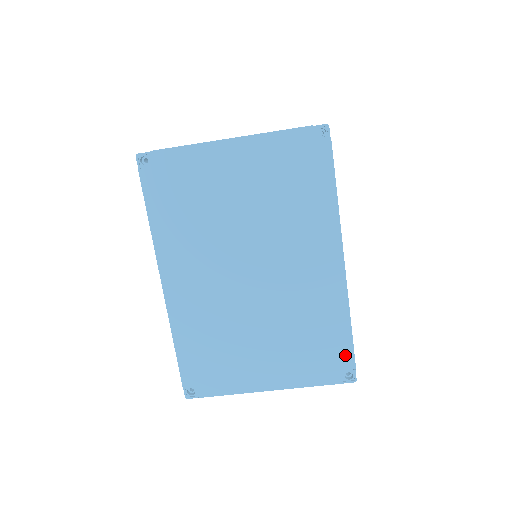
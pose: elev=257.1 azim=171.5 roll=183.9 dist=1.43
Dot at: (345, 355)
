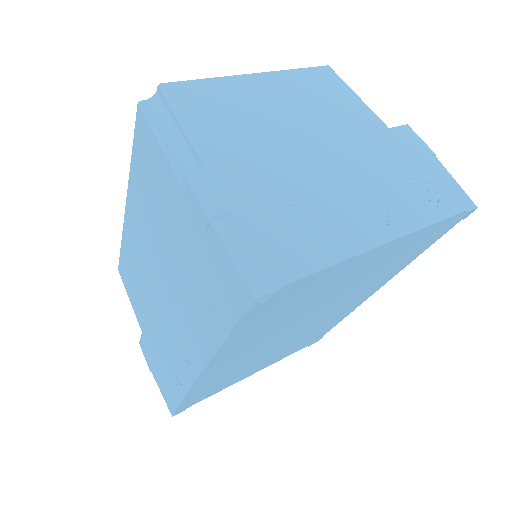
Dot at: (323, 334)
